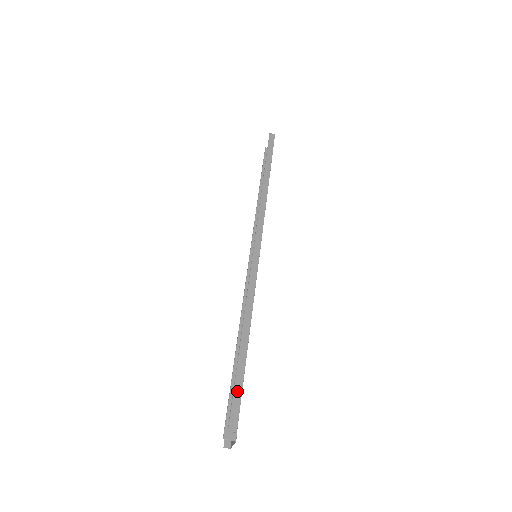
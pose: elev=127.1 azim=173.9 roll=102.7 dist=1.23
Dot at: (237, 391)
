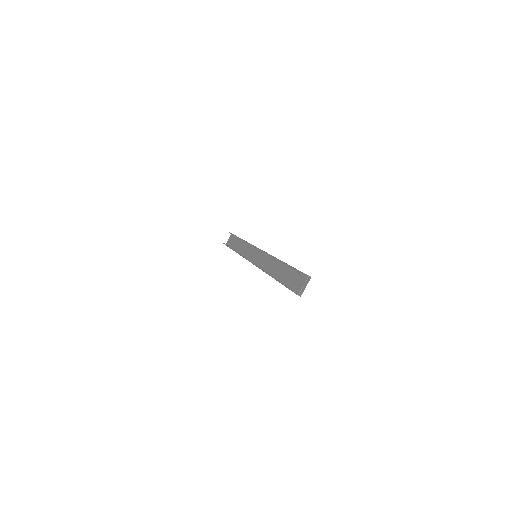
Dot at: (295, 268)
